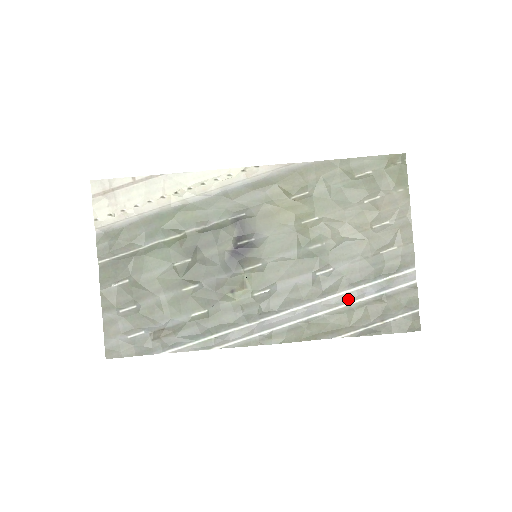
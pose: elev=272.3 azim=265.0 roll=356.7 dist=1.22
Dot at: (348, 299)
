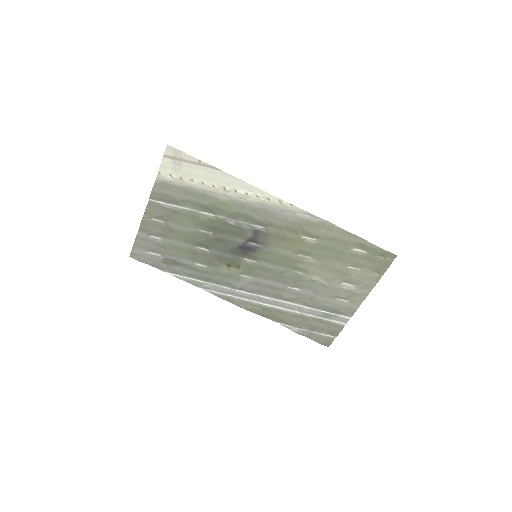
Dot at: (298, 309)
